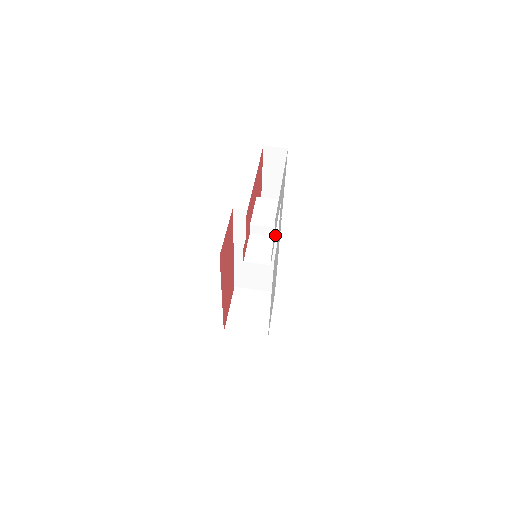
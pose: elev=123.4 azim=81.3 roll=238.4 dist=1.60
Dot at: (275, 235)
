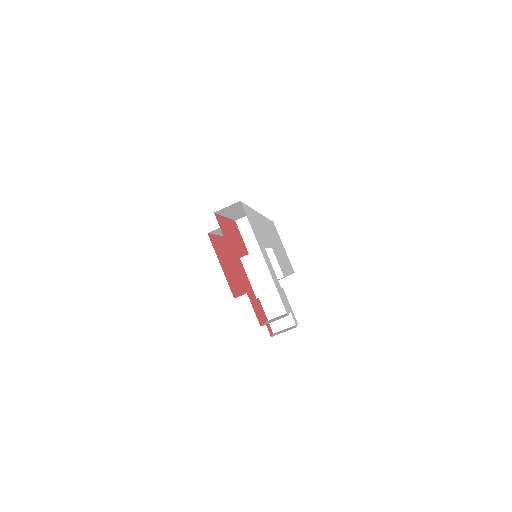
Dot at: (283, 292)
